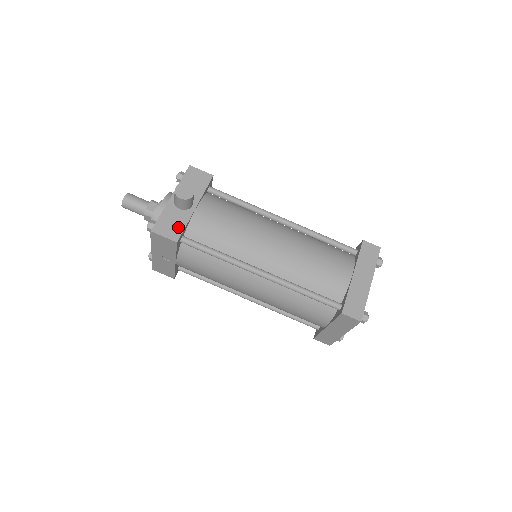
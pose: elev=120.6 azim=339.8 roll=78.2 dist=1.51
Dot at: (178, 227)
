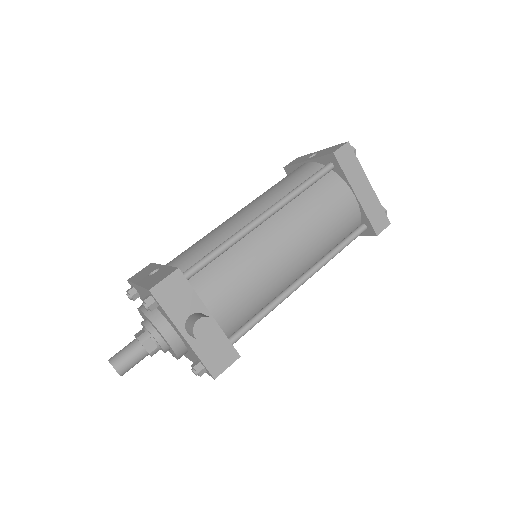
Dot at: (224, 347)
